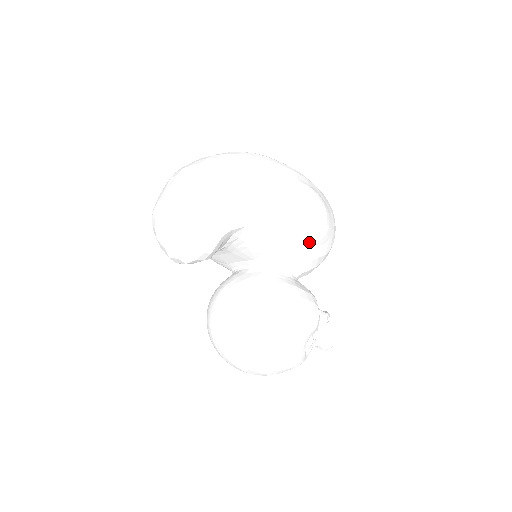
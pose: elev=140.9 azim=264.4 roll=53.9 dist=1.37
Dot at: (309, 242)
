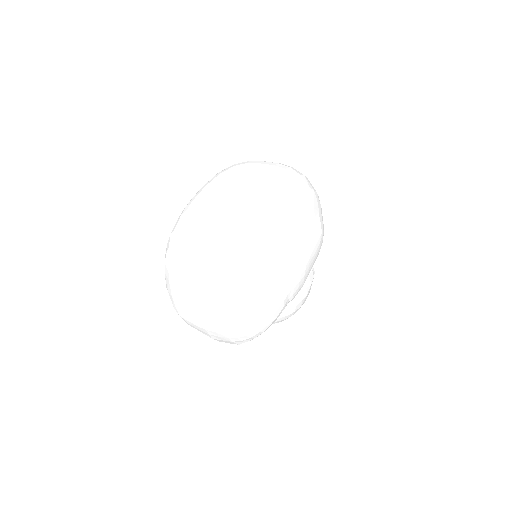
Dot at: occluded
